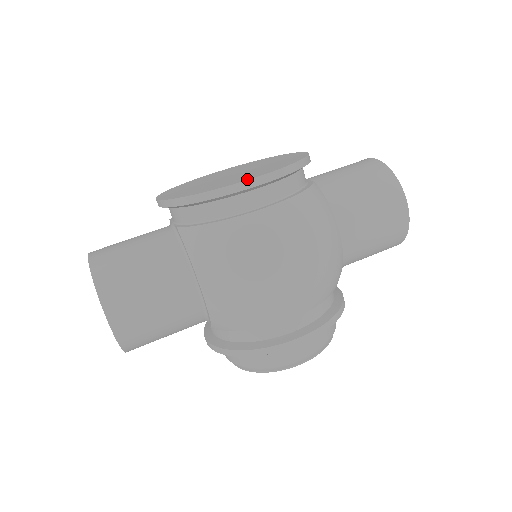
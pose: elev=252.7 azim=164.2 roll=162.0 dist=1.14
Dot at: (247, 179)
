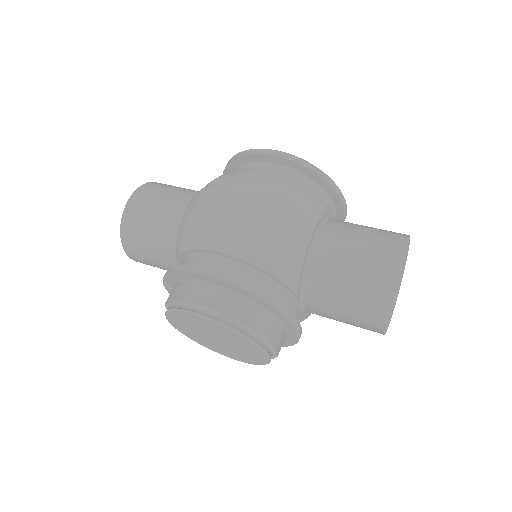
Dot at: (268, 151)
